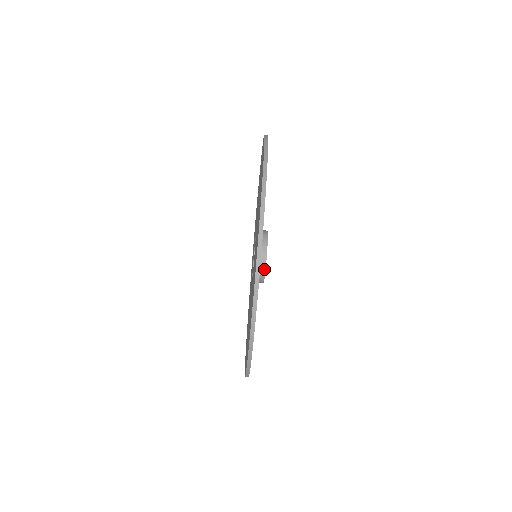
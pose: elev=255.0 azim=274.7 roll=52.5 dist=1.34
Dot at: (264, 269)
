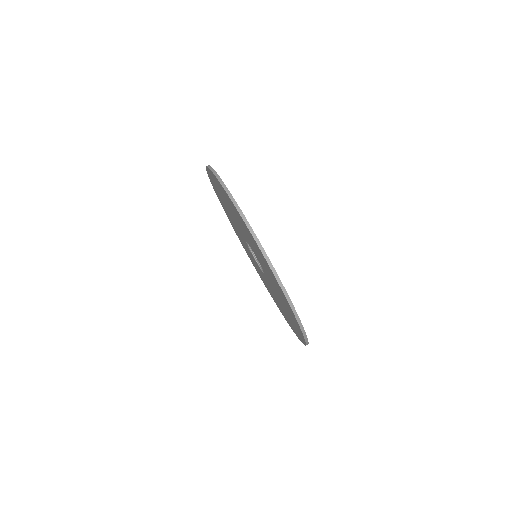
Dot at: occluded
